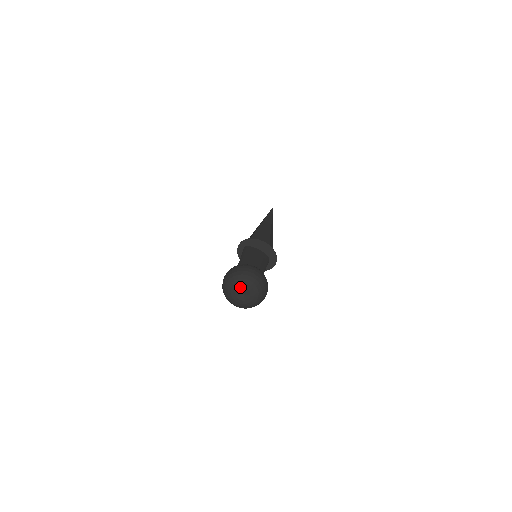
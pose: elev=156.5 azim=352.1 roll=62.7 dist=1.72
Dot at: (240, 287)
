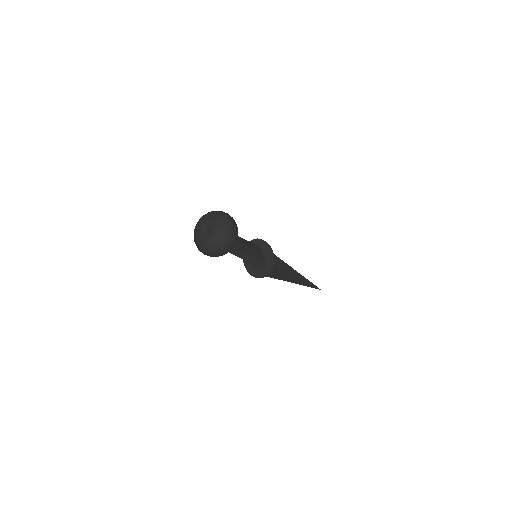
Dot at: (209, 222)
